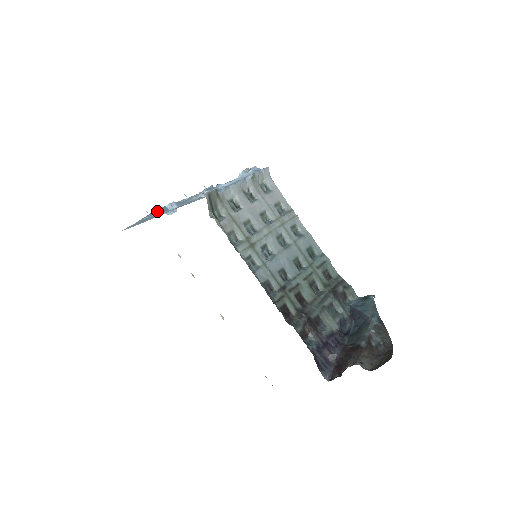
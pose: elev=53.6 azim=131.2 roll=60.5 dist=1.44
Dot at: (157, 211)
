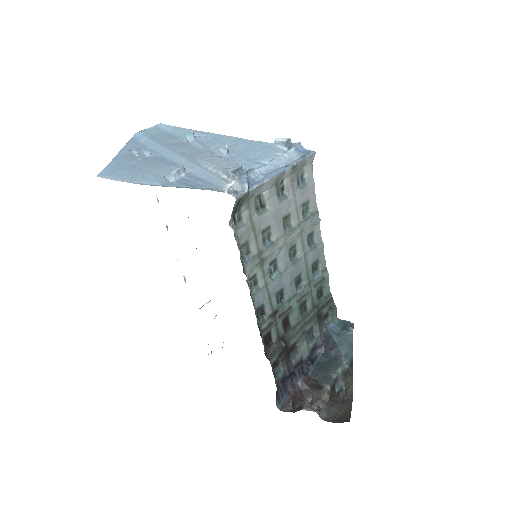
Dot at: (148, 140)
